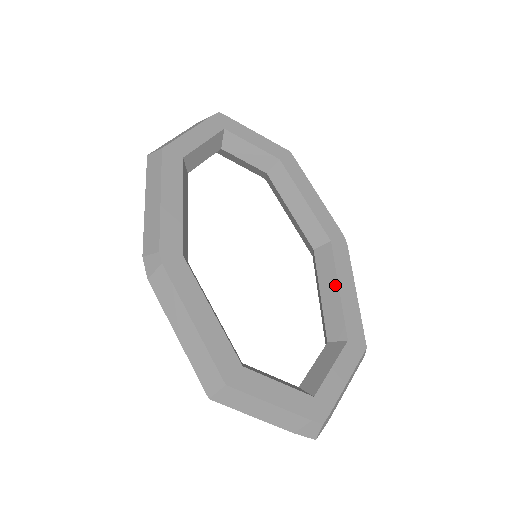
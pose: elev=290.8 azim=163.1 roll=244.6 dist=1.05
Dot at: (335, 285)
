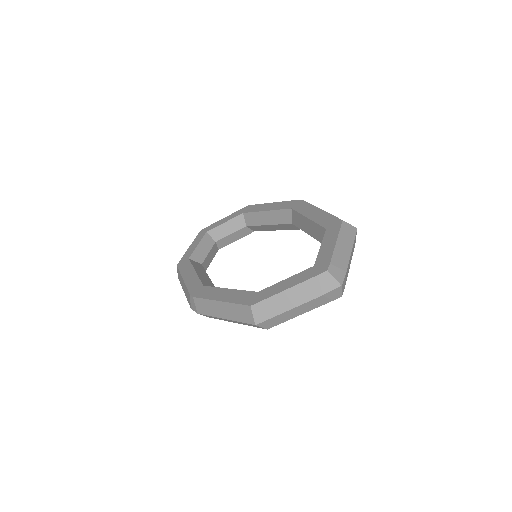
Dot at: (306, 220)
